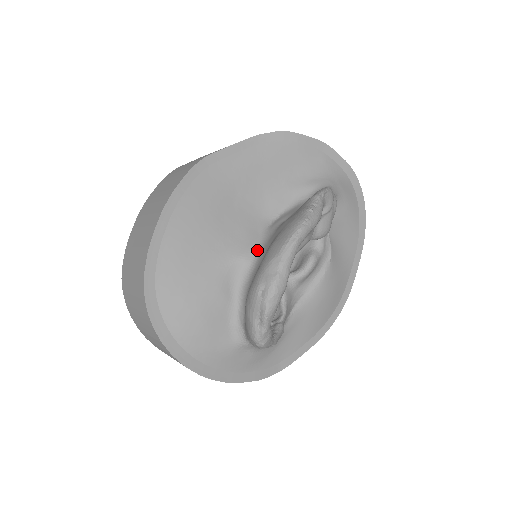
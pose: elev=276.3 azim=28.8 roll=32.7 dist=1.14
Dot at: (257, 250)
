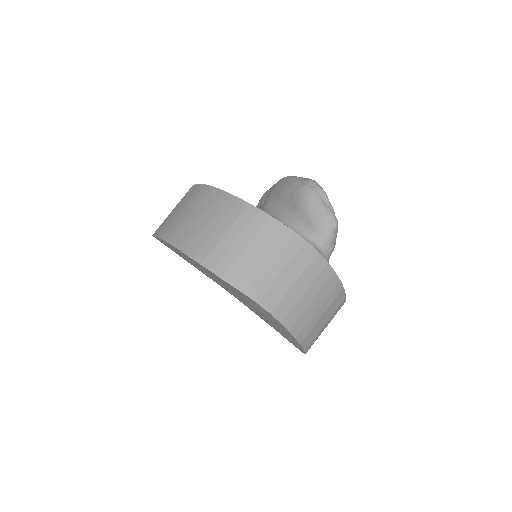
Dot at: occluded
